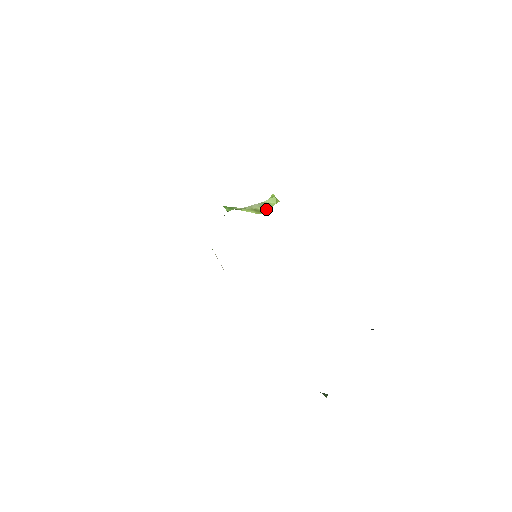
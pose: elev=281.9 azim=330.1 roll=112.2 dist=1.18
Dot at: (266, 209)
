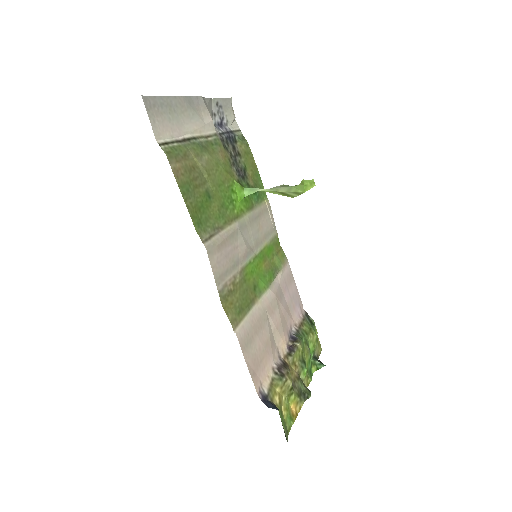
Dot at: (294, 194)
